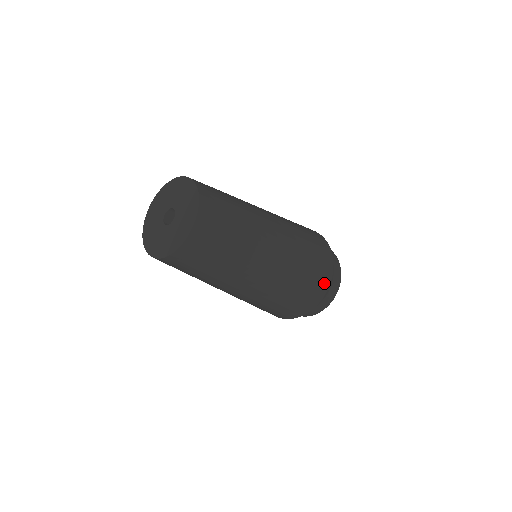
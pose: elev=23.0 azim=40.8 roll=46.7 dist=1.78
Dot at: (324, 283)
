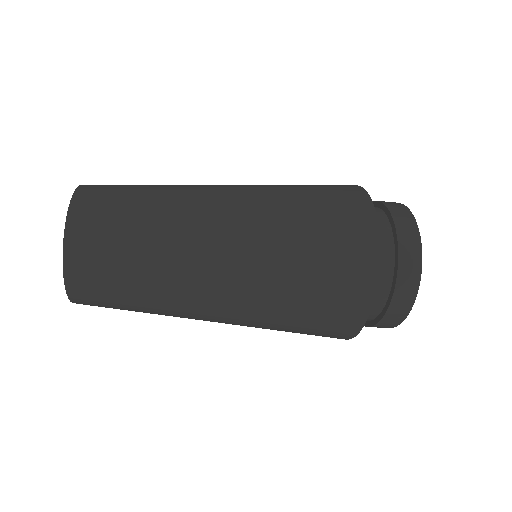
Dot at: (355, 195)
